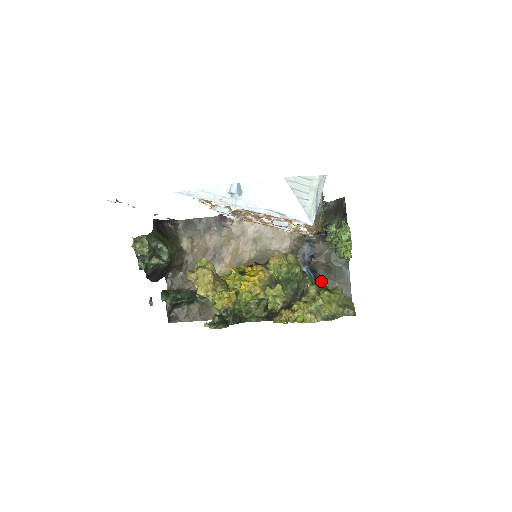
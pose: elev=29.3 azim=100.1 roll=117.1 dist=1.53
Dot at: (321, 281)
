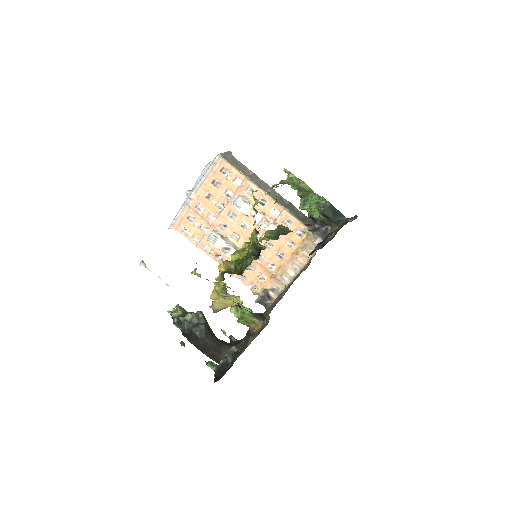
Dot at: (326, 237)
